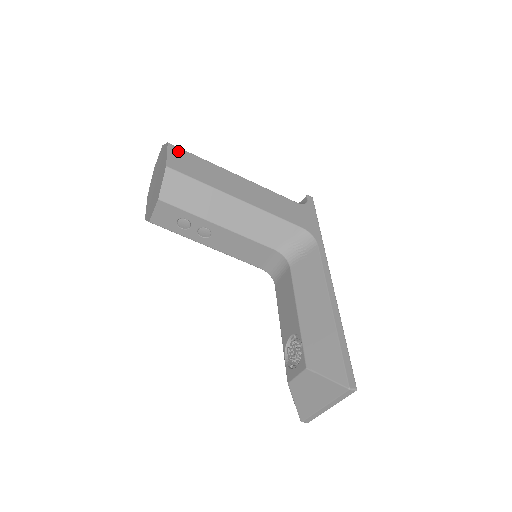
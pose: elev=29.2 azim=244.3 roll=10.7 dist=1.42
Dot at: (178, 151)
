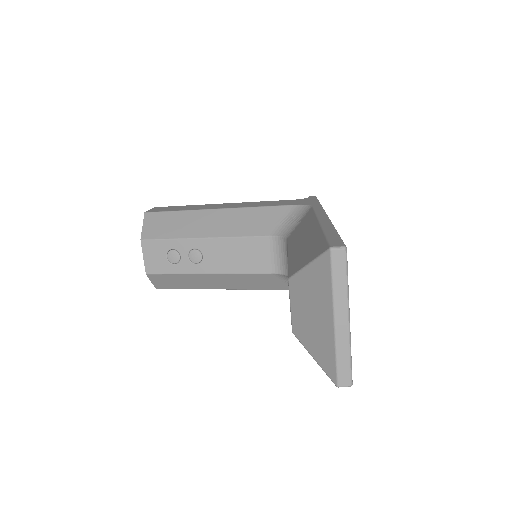
Dot at: (163, 207)
